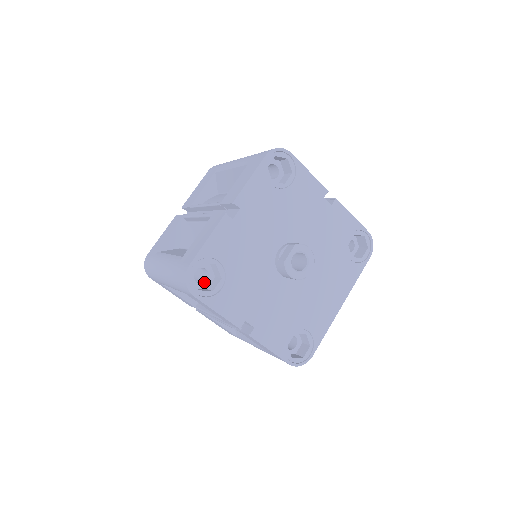
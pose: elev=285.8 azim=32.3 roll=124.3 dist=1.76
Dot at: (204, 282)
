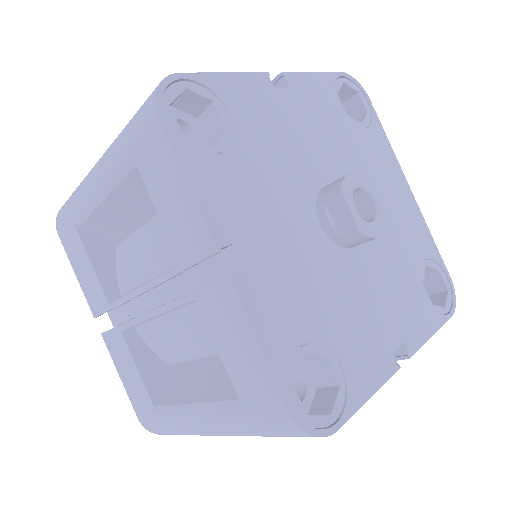
Dot at: (304, 387)
